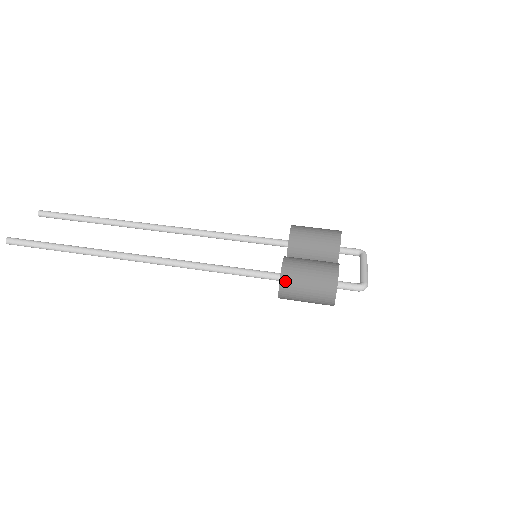
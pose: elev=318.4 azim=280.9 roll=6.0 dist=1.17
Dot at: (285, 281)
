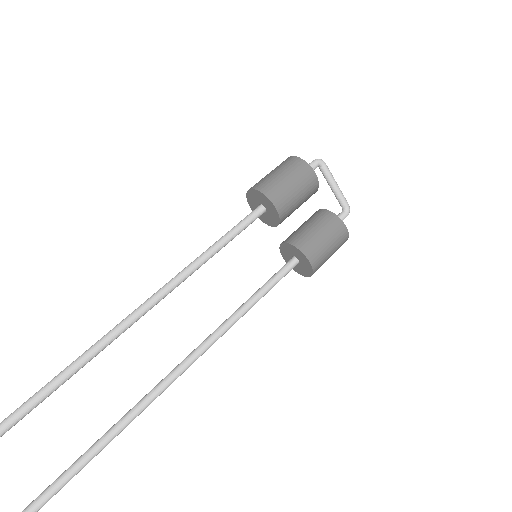
Dot at: occluded
